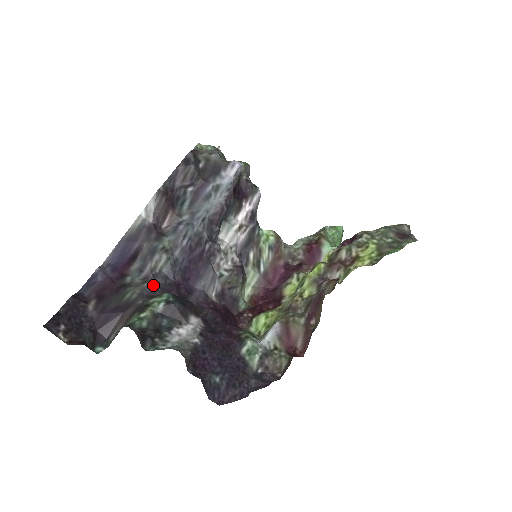
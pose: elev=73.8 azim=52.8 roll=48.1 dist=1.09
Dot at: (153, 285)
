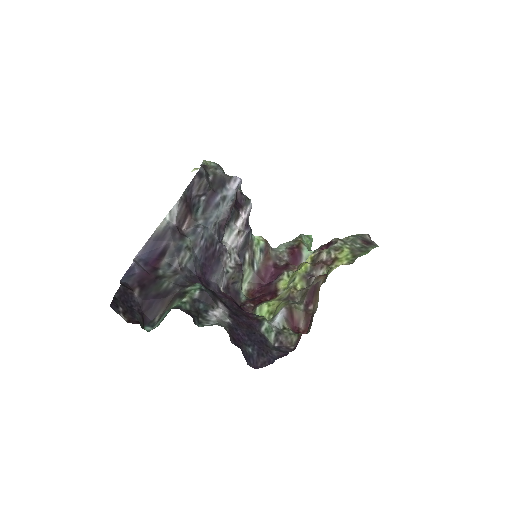
Dot at: (183, 277)
